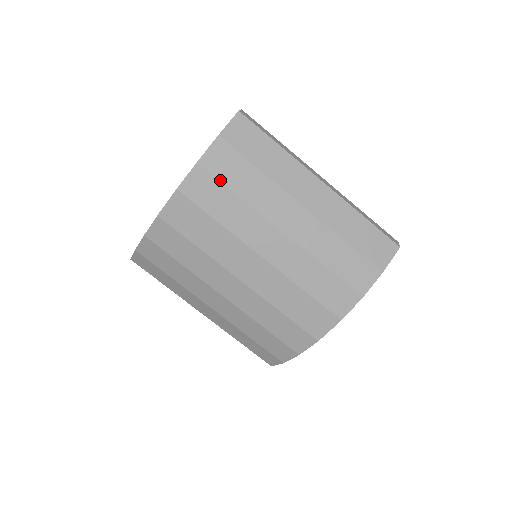
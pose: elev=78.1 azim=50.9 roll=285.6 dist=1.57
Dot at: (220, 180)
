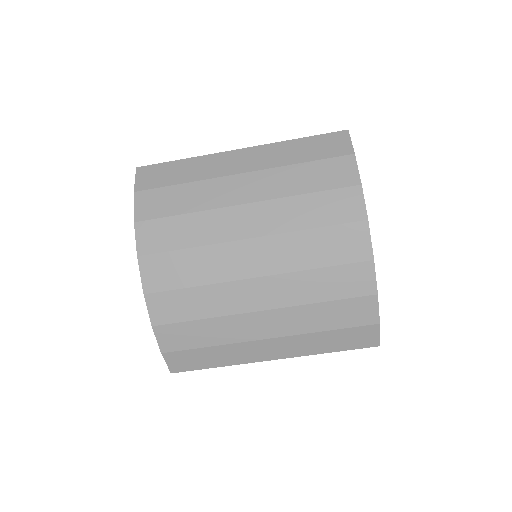
Dot at: (162, 217)
